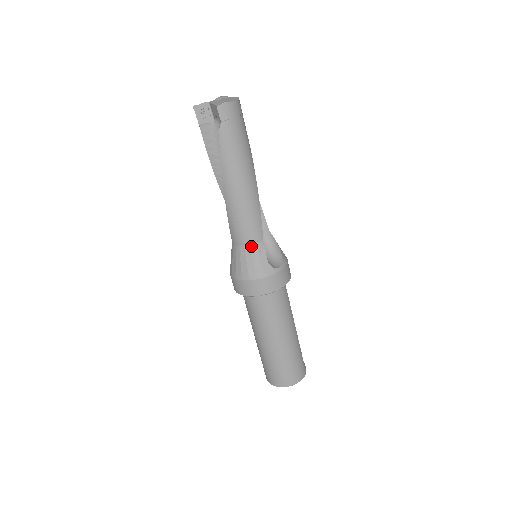
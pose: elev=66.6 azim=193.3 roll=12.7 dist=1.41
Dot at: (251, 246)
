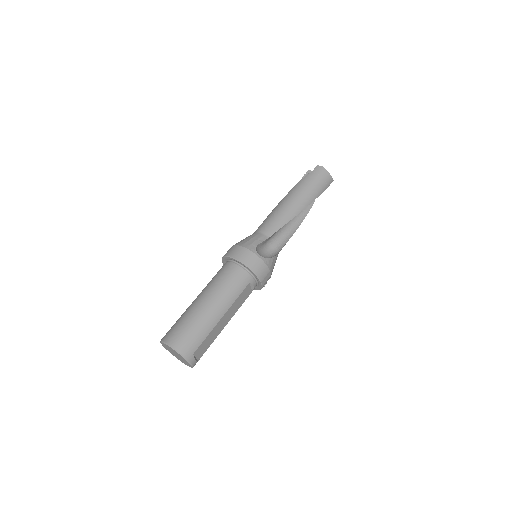
Dot at: (260, 233)
